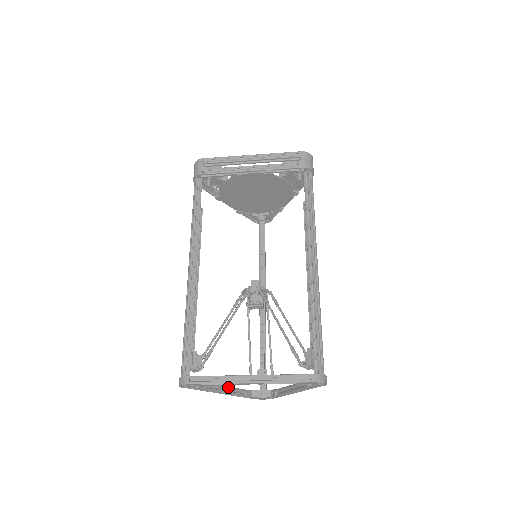
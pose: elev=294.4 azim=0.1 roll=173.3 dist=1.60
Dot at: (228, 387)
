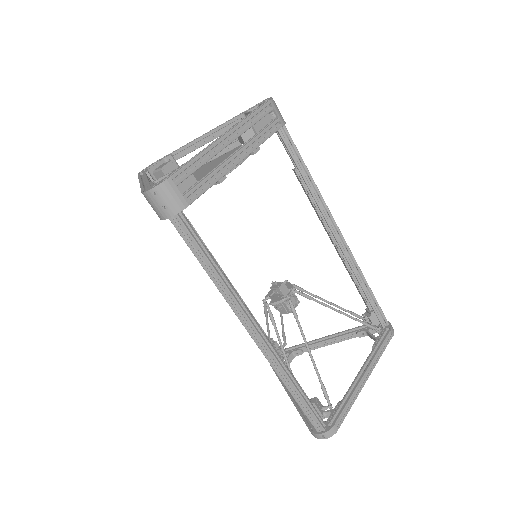
Dot at: occluded
